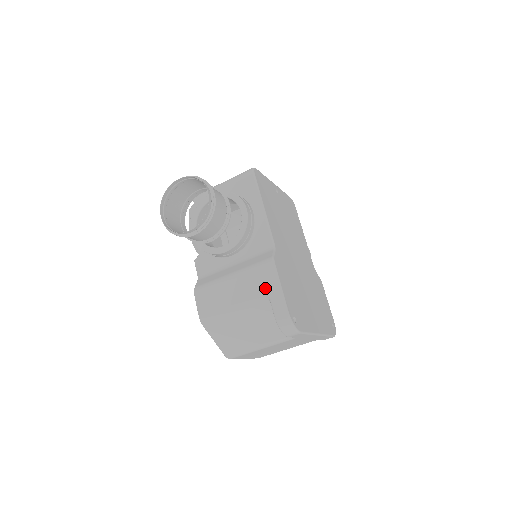
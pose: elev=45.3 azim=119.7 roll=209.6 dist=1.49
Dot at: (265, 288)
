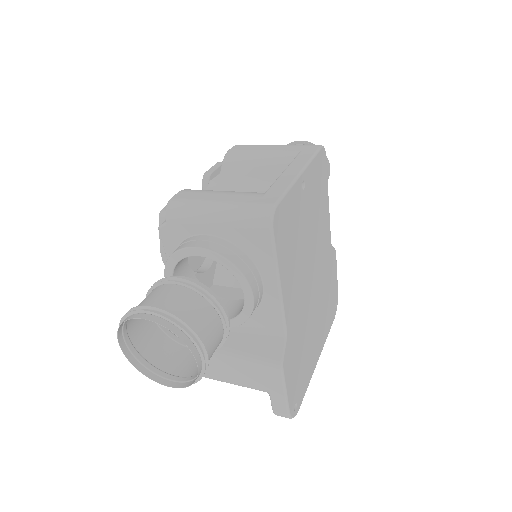
Dot at: (266, 385)
